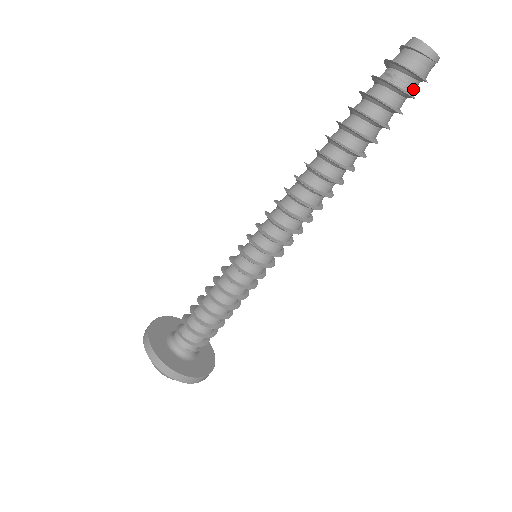
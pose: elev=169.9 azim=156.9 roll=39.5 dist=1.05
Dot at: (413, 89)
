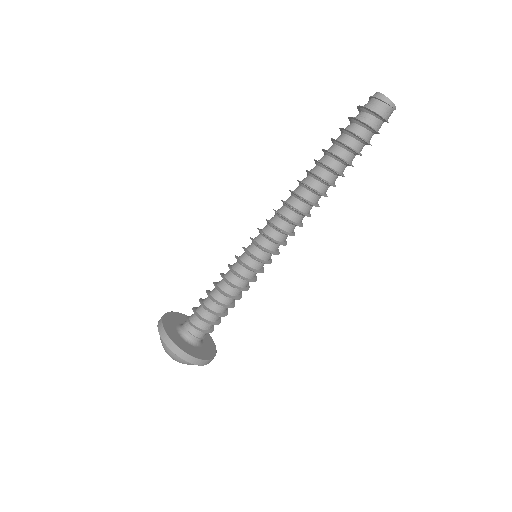
Dot at: (374, 124)
